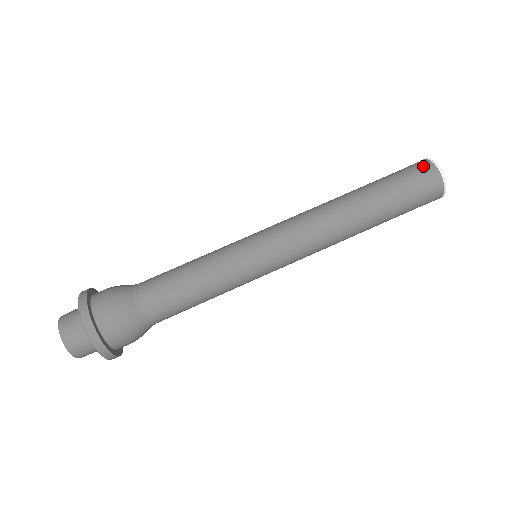
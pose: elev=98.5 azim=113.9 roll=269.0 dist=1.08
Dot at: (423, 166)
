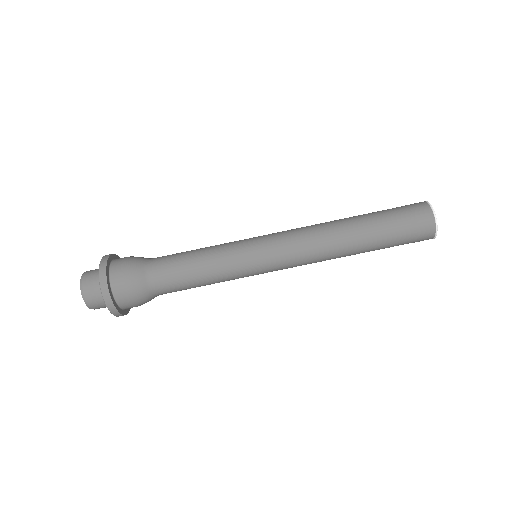
Dot at: (419, 206)
